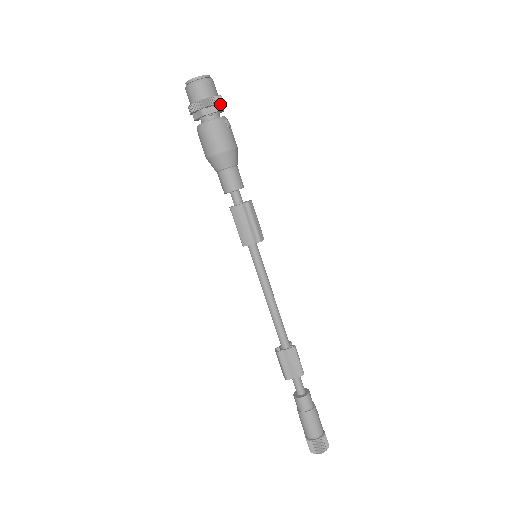
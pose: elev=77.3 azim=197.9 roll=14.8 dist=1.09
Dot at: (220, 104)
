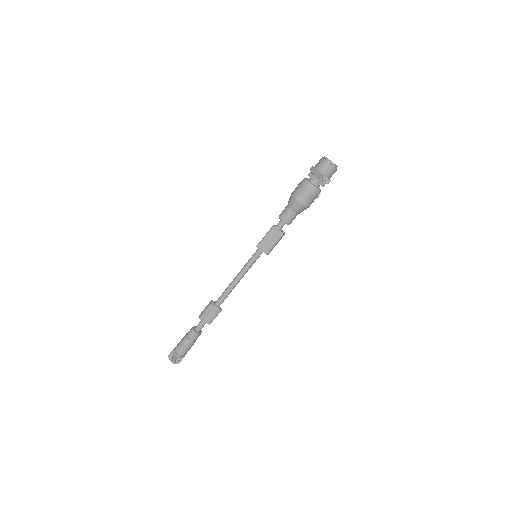
Dot at: (326, 183)
